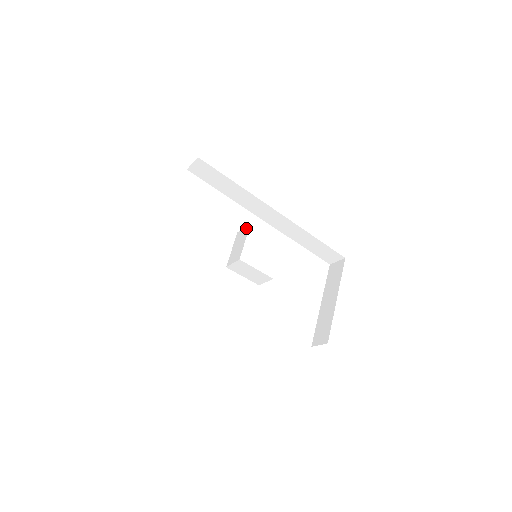
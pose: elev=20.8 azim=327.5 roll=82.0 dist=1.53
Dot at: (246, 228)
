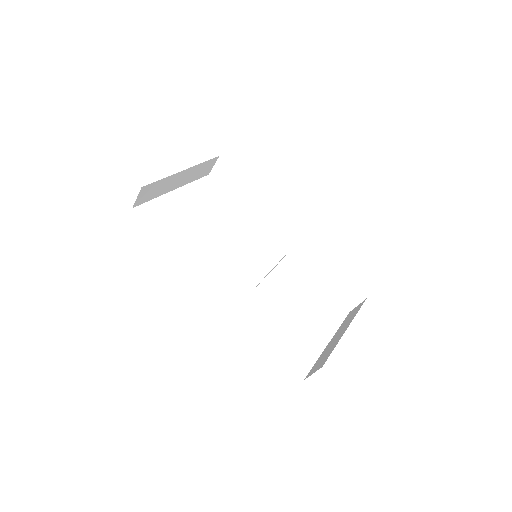
Dot at: occluded
